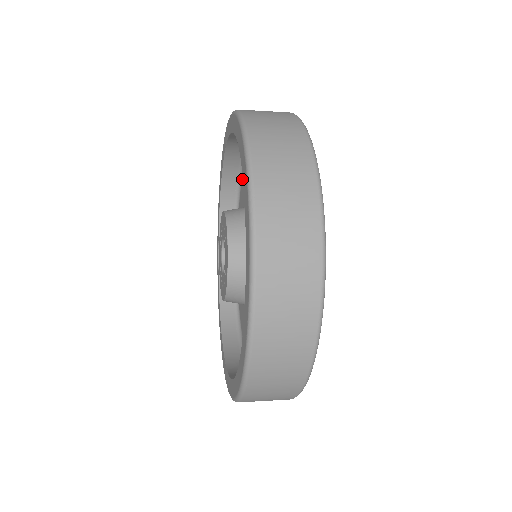
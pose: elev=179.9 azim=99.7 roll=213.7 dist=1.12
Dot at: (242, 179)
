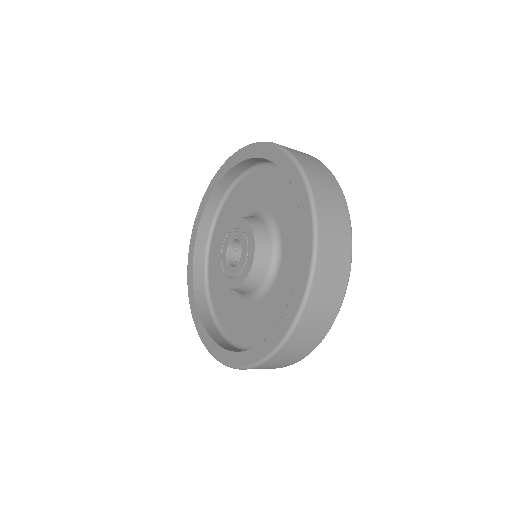
Dot at: (209, 272)
